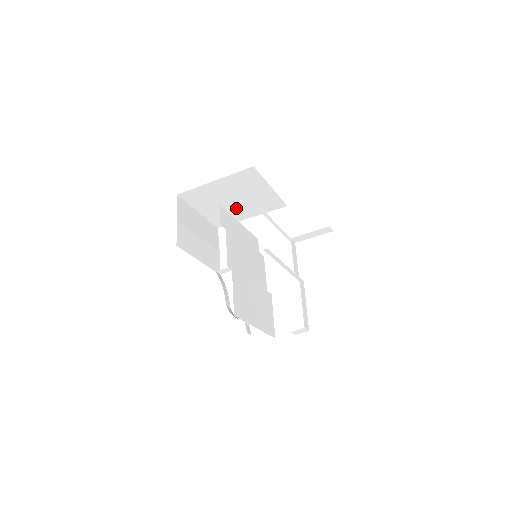
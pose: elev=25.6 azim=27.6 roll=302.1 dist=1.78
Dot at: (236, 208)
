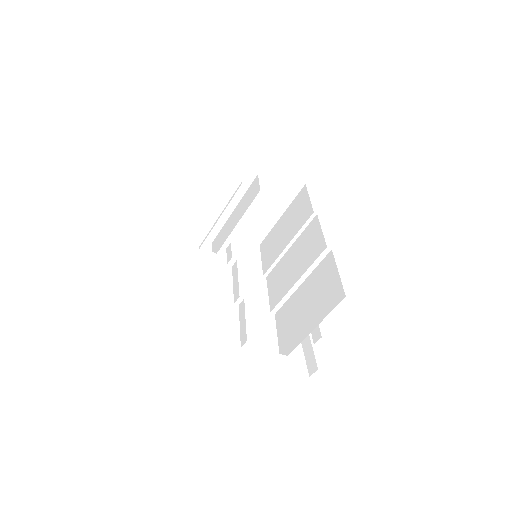
Dot at: (228, 205)
